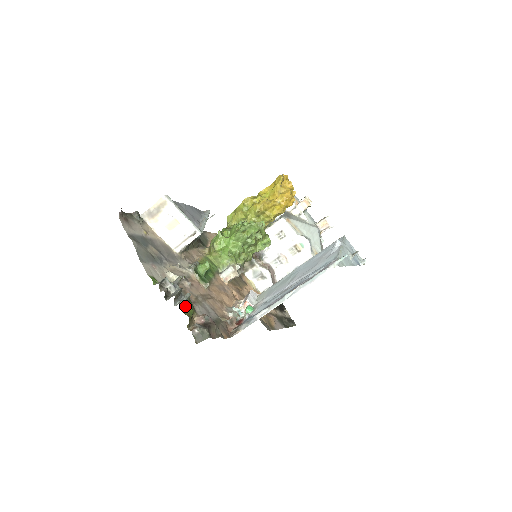
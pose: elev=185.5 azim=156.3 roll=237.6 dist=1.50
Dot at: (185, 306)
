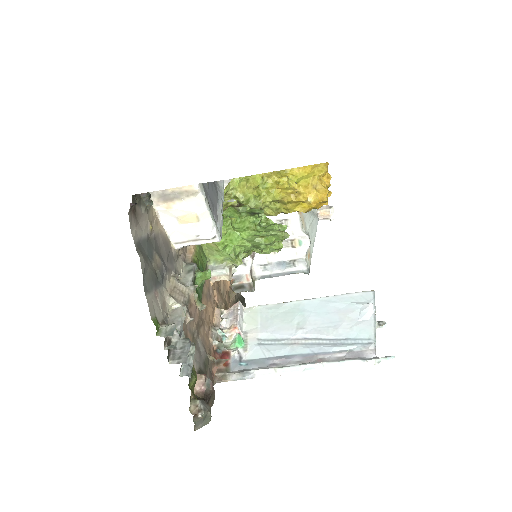
Dot at: (191, 374)
